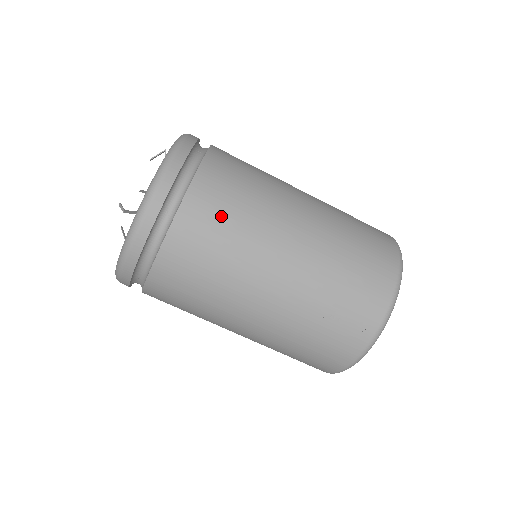
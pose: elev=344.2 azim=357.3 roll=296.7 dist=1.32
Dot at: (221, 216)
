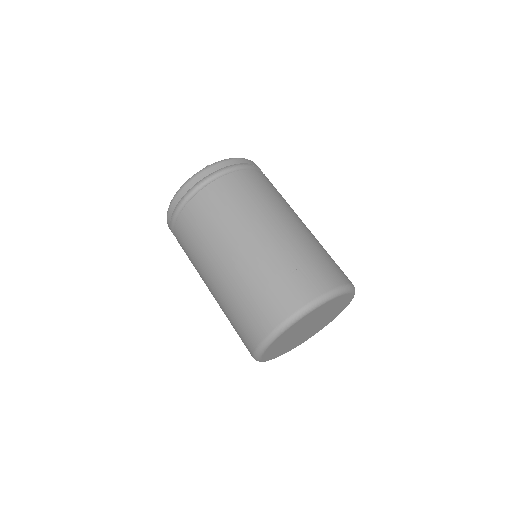
Dot at: (259, 187)
